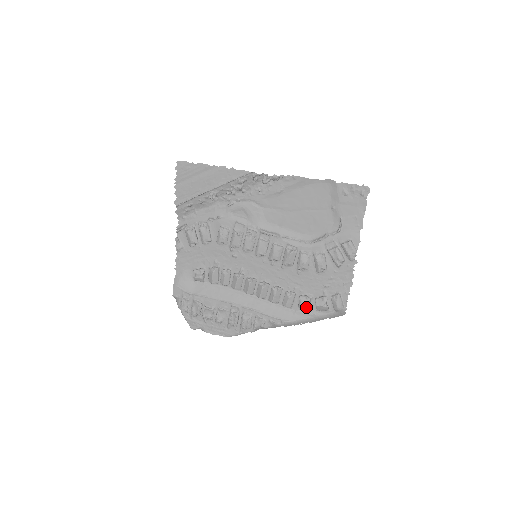
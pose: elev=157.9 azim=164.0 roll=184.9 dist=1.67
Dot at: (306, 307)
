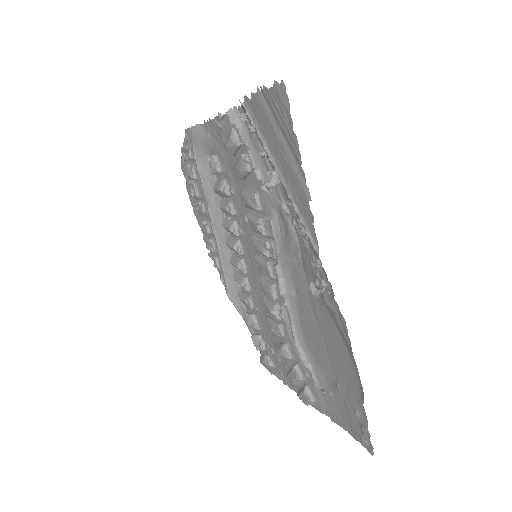
Dot at: occluded
